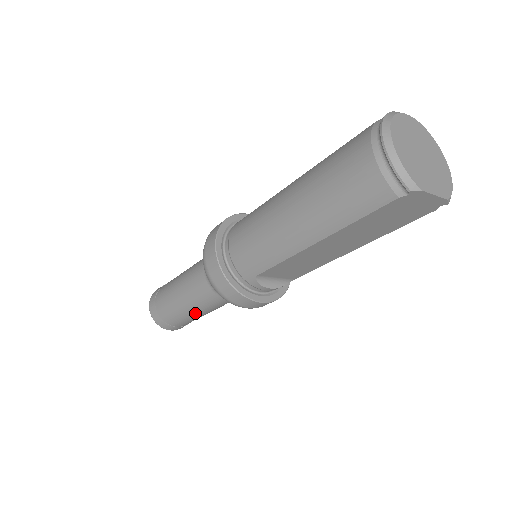
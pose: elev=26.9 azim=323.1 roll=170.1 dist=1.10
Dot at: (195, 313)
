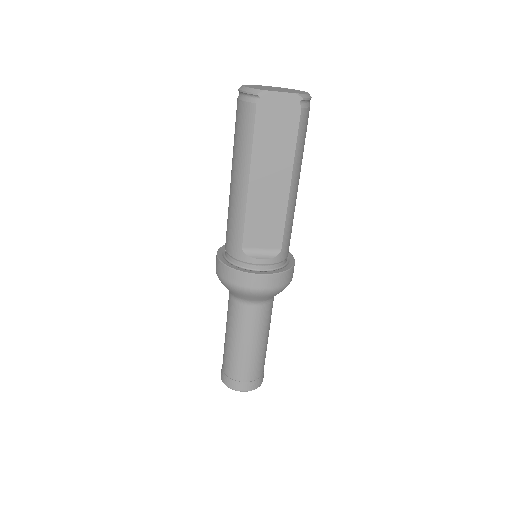
Dot at: (244, 346)
